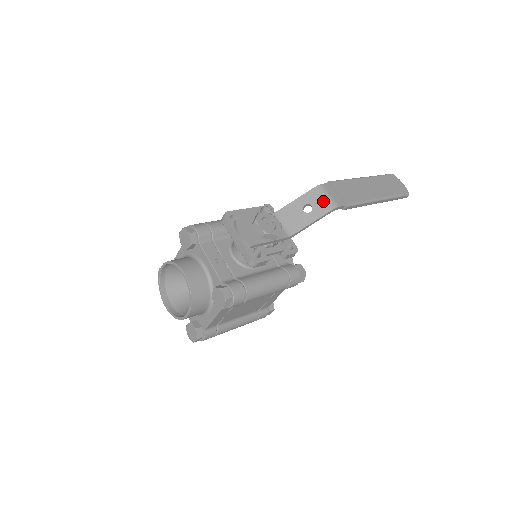
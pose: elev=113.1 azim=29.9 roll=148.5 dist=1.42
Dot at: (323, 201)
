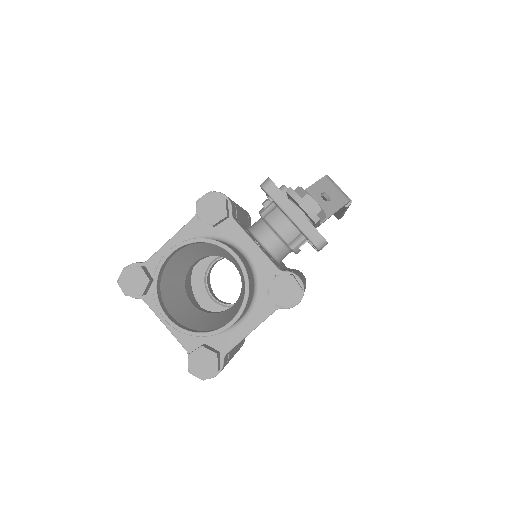
Dot at: (338, 191)
